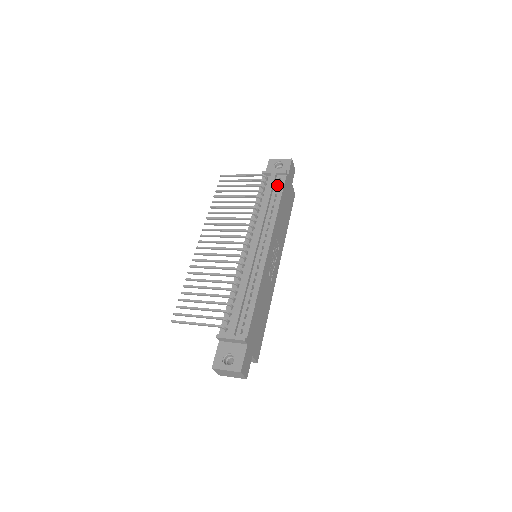
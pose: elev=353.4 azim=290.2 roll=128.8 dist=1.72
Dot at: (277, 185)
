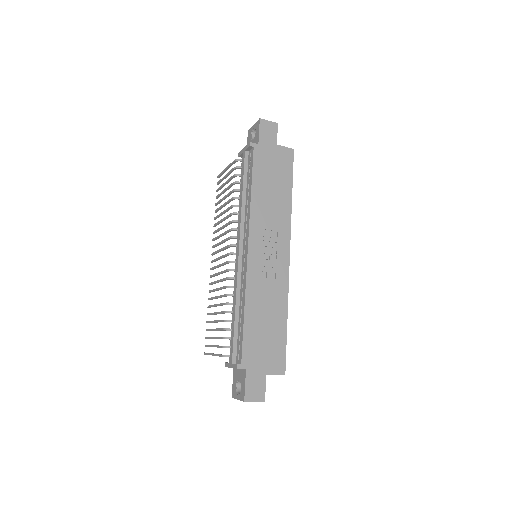
Dot at: (249, 165)
